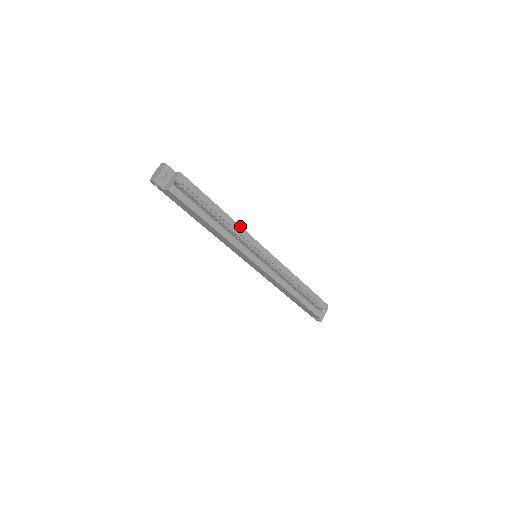
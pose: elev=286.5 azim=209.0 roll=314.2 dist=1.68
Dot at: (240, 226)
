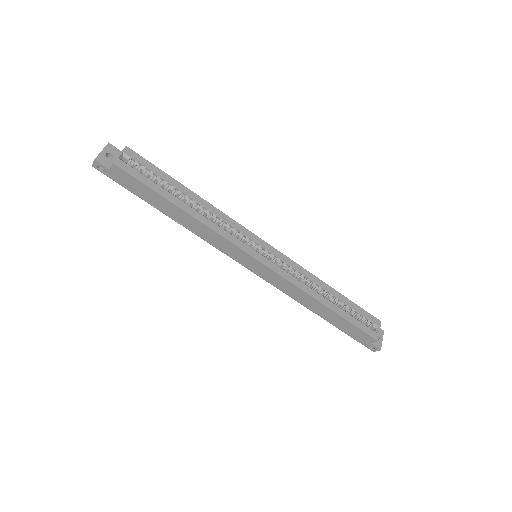
Dot at: (221, 212)
